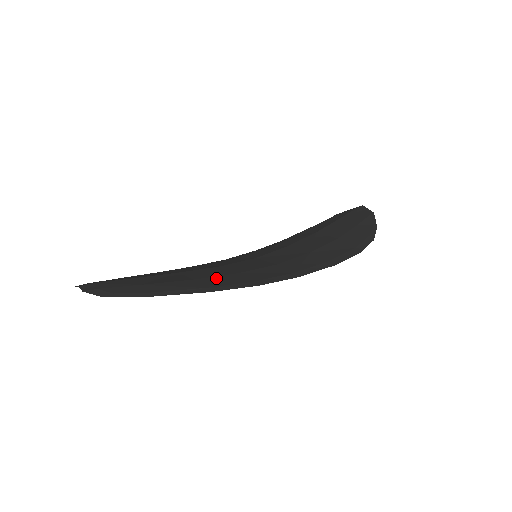
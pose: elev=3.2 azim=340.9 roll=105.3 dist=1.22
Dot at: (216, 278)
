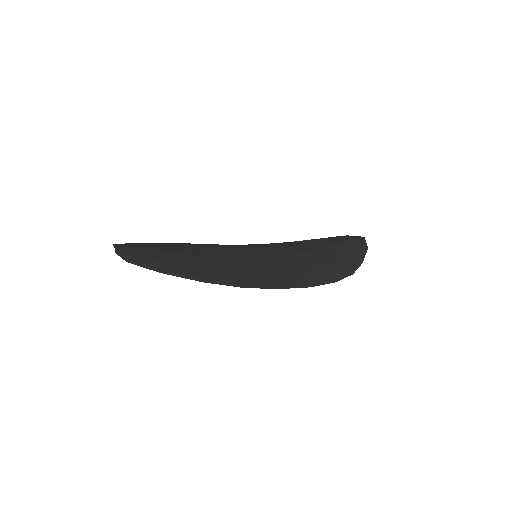
Dot at: (214, 270)
